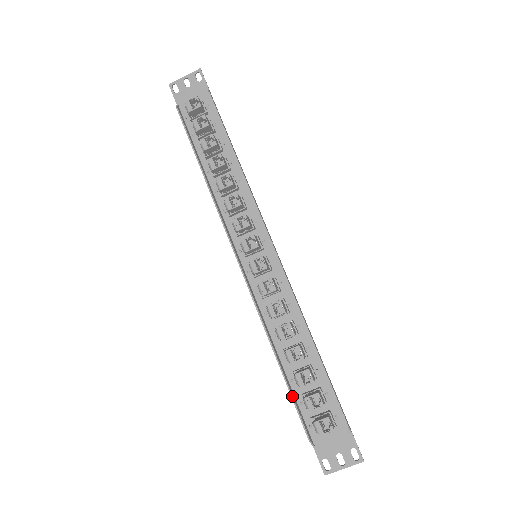
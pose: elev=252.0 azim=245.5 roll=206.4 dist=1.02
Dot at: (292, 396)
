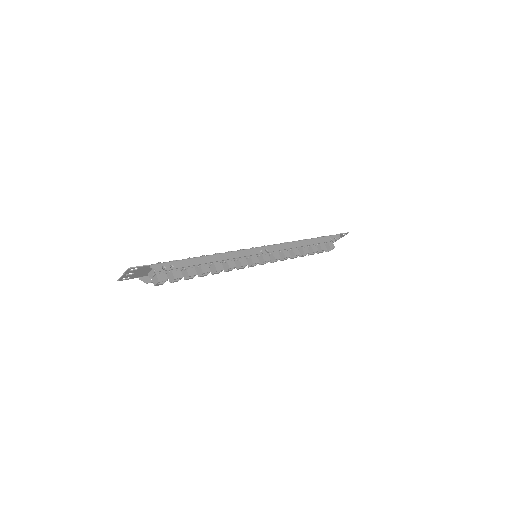
Dot at: occluded
